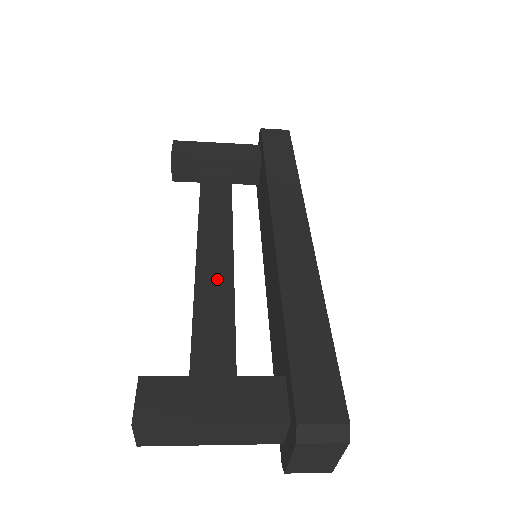
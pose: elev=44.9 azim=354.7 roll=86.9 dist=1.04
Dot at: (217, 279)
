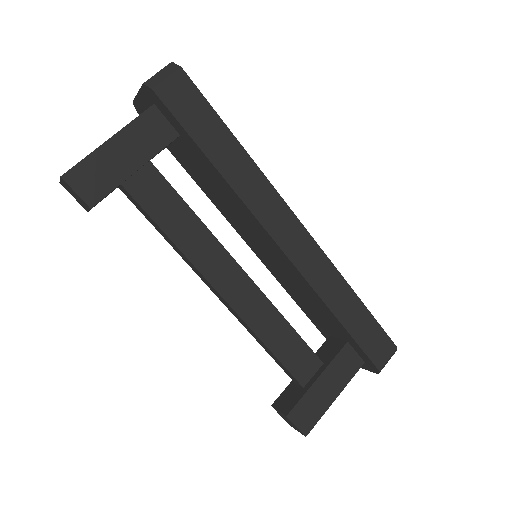
Dot at: (258, 309)
